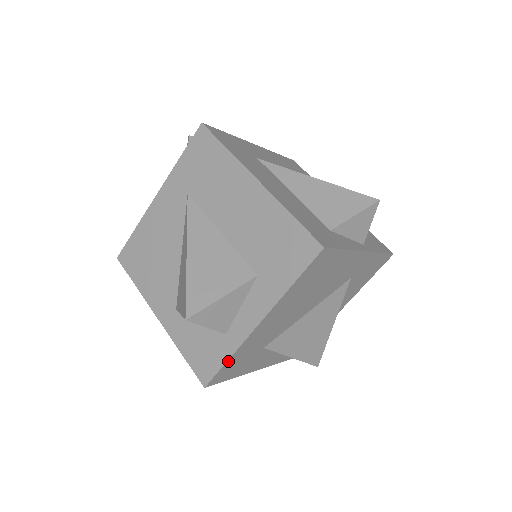
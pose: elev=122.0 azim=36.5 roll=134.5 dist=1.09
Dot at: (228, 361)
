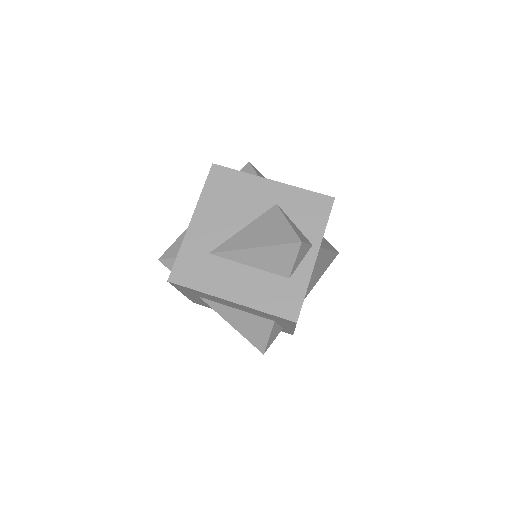
Dot at: occluded
